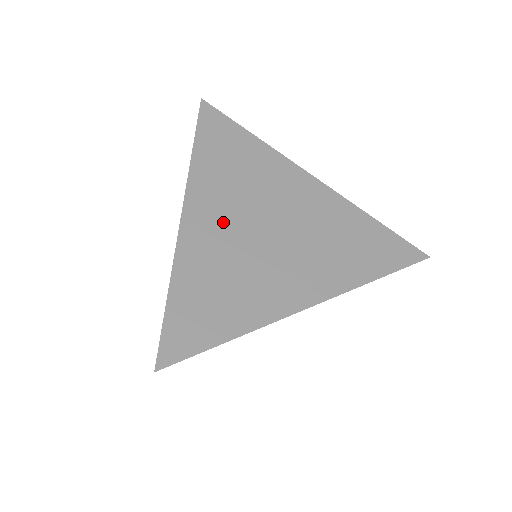
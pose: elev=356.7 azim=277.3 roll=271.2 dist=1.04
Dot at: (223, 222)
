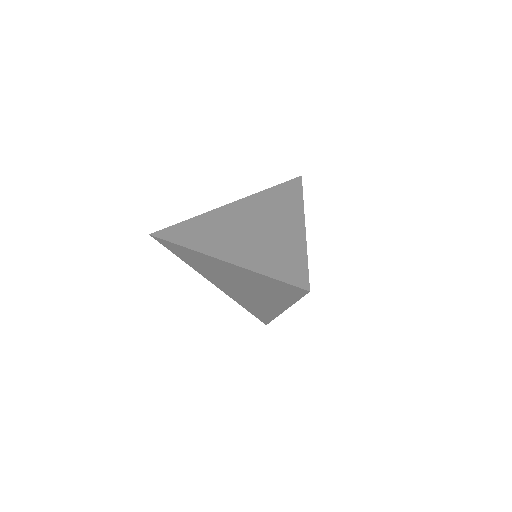
Dot at: (238, 215)
